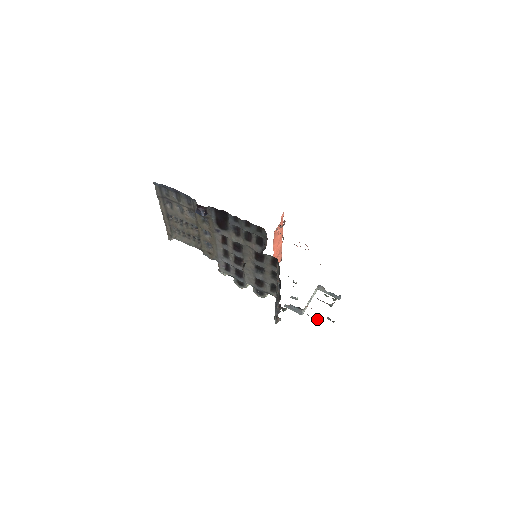
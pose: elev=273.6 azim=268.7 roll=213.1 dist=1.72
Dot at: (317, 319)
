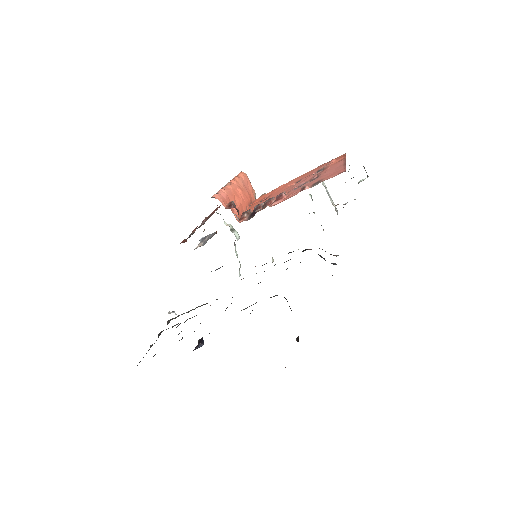
Dot at: occluded
